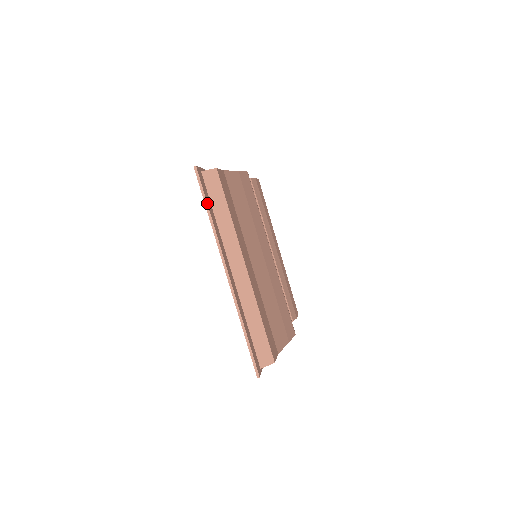
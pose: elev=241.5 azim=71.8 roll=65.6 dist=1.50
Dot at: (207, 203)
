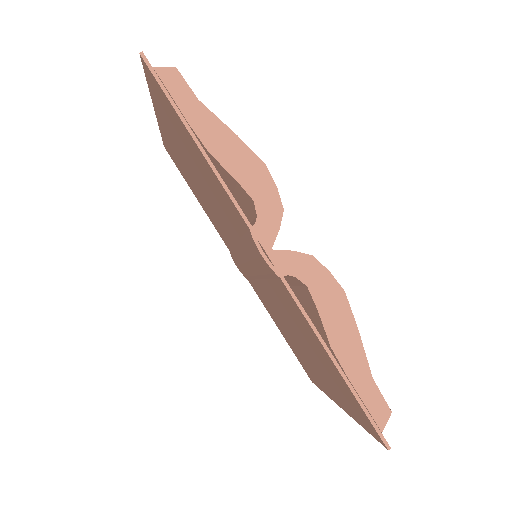
Dot at: occluded
